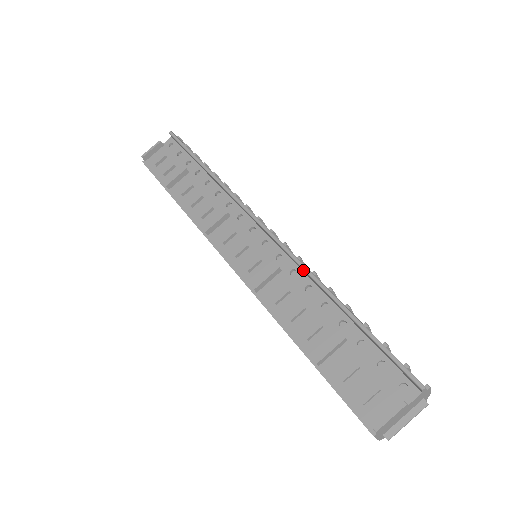
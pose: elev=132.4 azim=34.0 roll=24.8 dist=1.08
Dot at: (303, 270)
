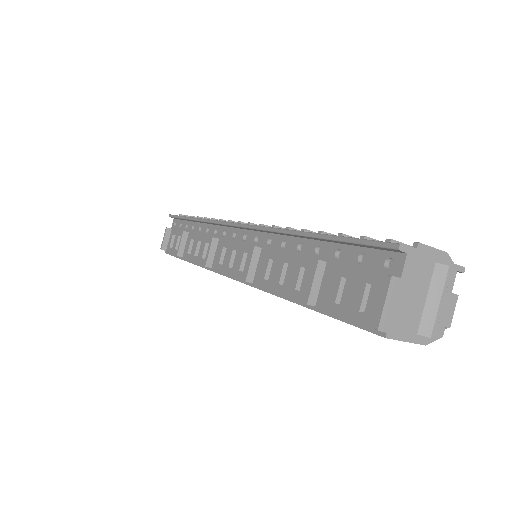
Dot at: (271, 232)
